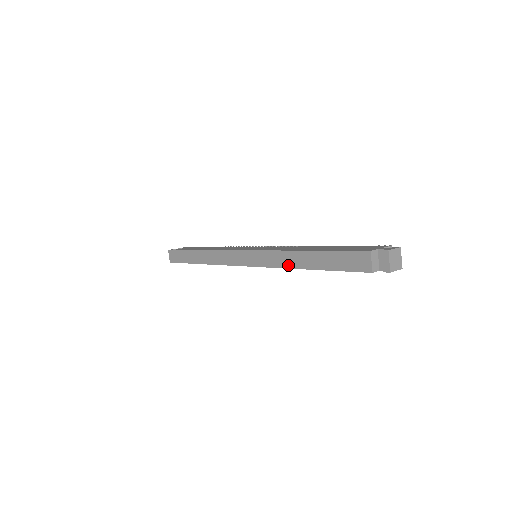
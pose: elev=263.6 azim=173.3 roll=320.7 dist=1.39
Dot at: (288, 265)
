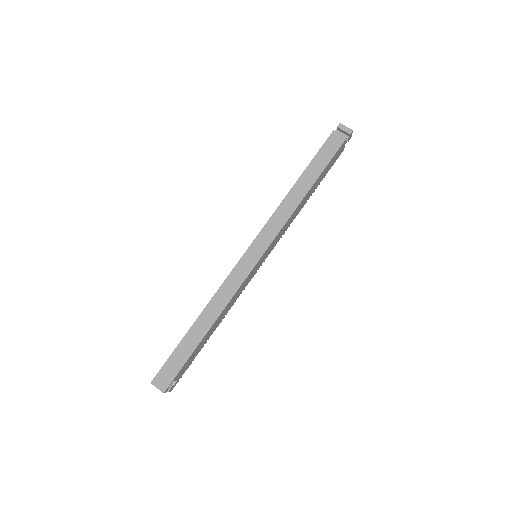
Dot at: (295, 205)
